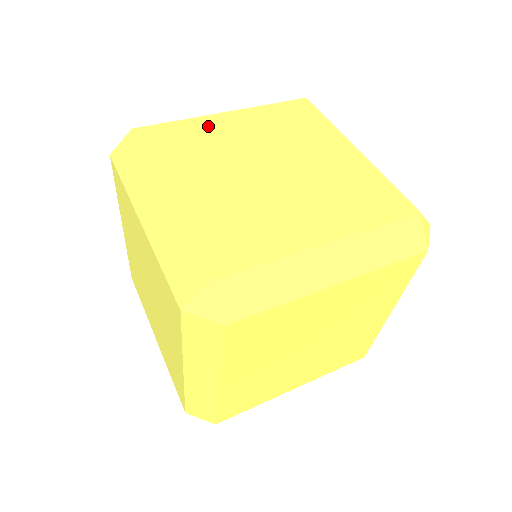
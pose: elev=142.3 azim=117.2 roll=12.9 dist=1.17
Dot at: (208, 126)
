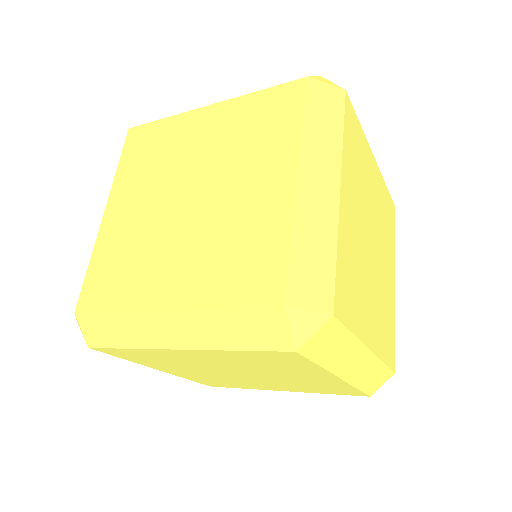
Dot at: (346, 233)
